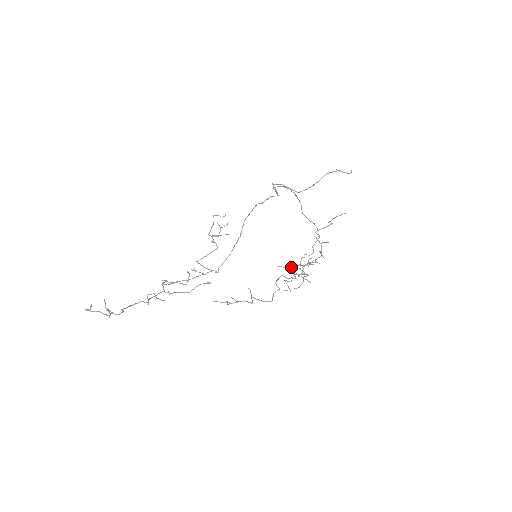
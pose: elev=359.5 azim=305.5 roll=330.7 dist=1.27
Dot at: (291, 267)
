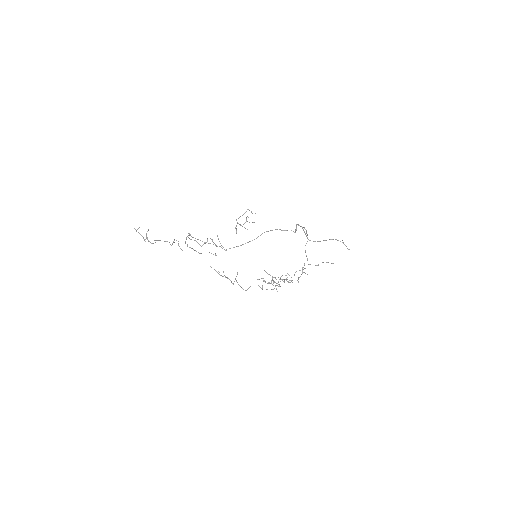
Dot at: (273, 277)
